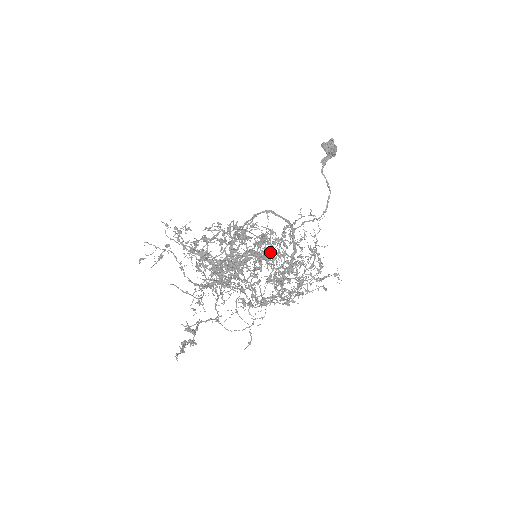
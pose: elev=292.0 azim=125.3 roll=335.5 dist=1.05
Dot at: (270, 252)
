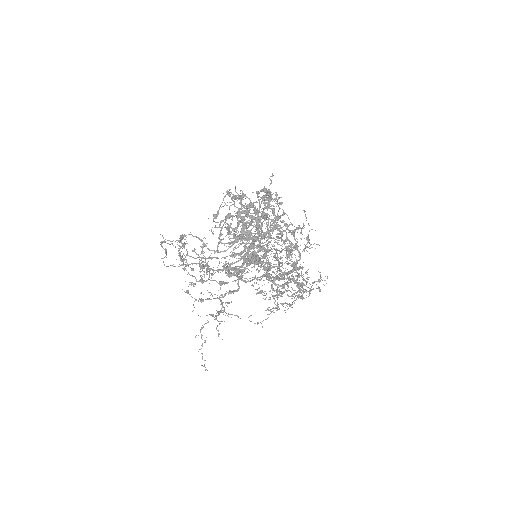
Dot at: occluded
